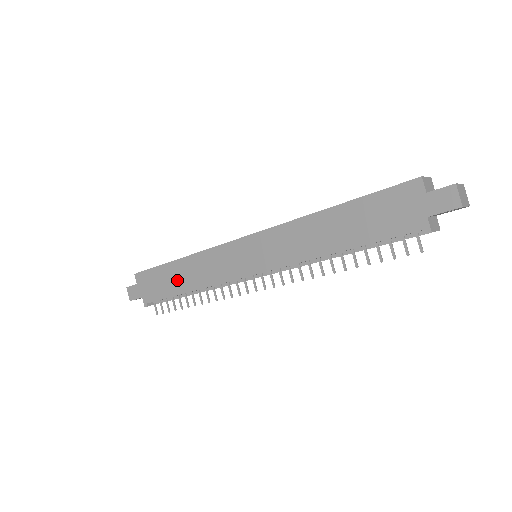
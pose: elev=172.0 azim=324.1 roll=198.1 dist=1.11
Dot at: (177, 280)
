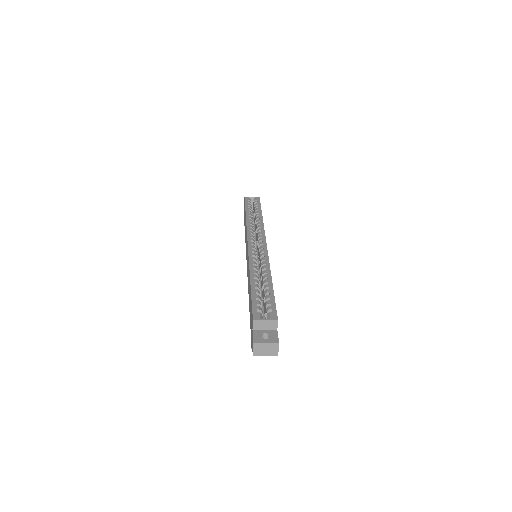
Dot at: occluded
